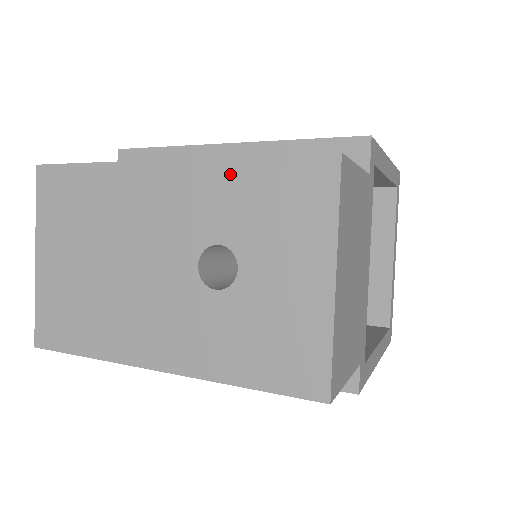
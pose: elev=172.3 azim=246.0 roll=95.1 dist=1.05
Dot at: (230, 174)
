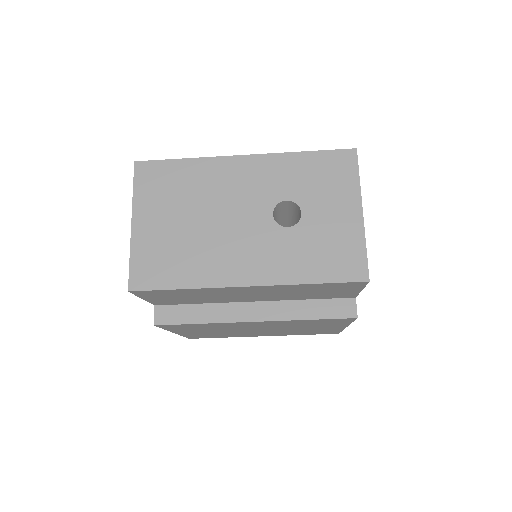
Dot at: (291, 161)
